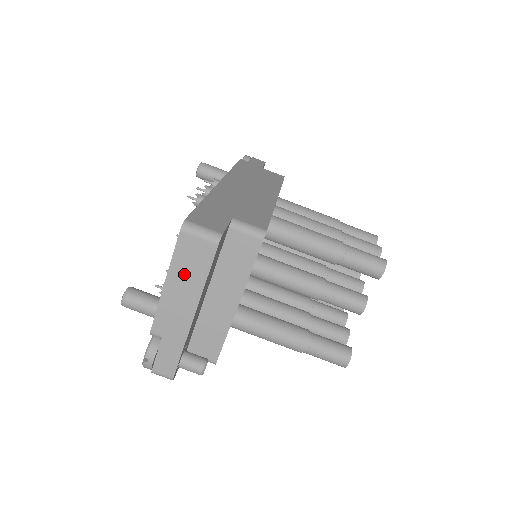
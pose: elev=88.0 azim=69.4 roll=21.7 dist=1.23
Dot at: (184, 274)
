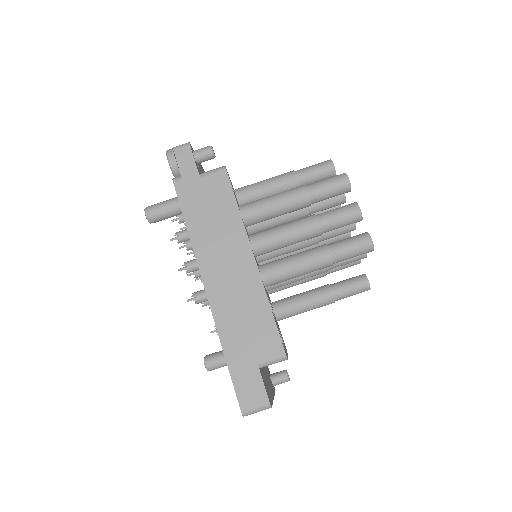
Dot at: occluded
